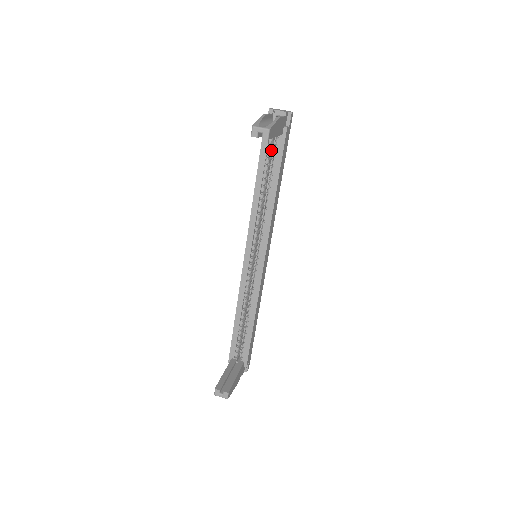
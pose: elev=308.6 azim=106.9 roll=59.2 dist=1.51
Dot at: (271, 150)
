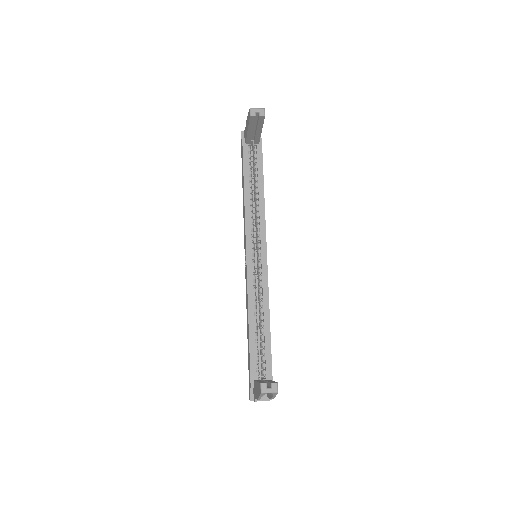
Dot at: occluded
